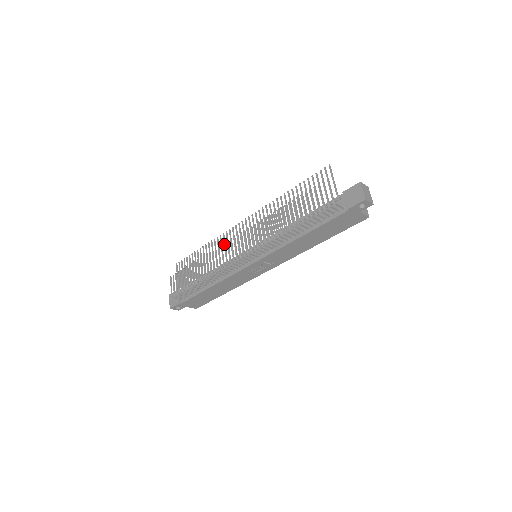
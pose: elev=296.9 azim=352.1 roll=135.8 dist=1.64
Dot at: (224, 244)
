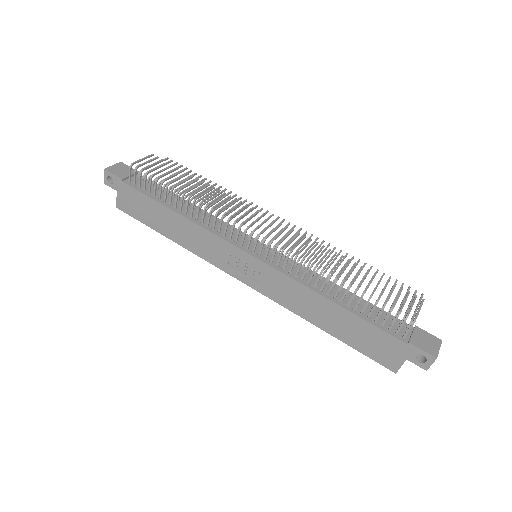
Dot at: (252, 207)
